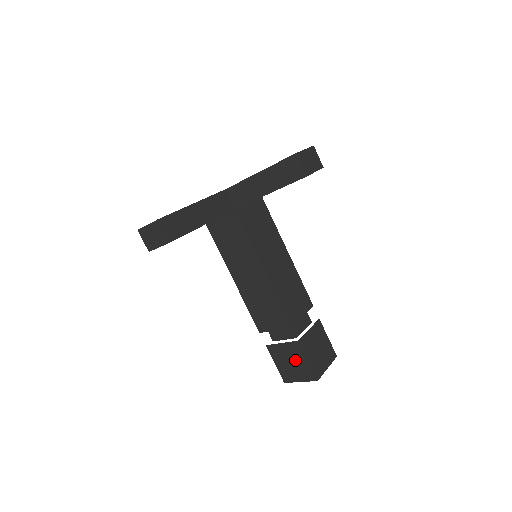
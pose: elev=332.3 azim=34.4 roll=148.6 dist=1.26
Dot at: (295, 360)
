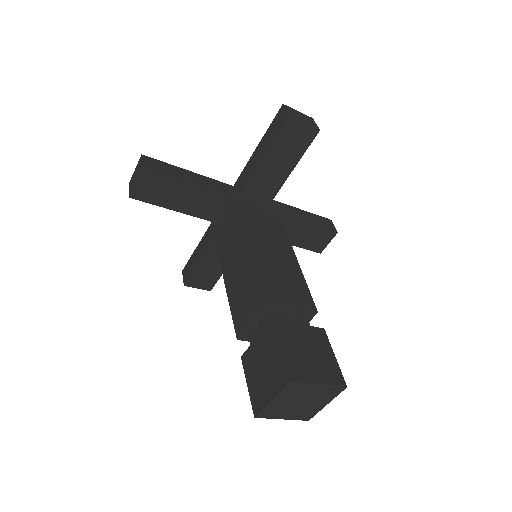
Dot at: (268, 358)
